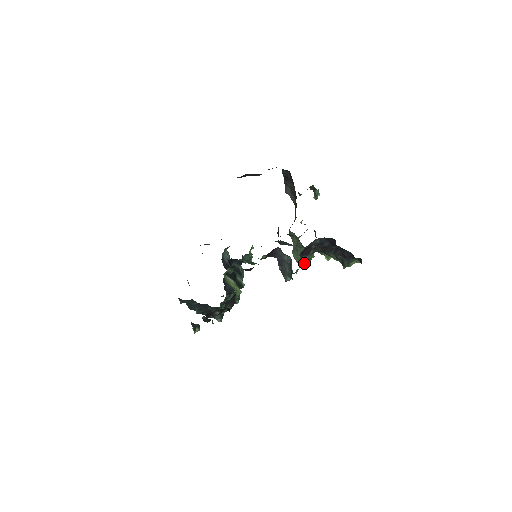
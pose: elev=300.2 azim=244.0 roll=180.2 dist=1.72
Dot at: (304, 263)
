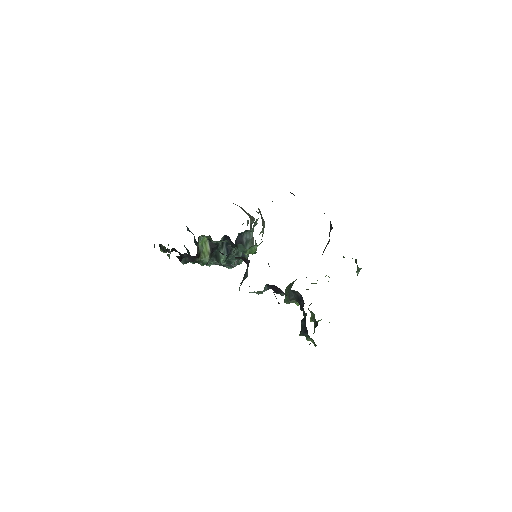
Dot at: (285, 300)
